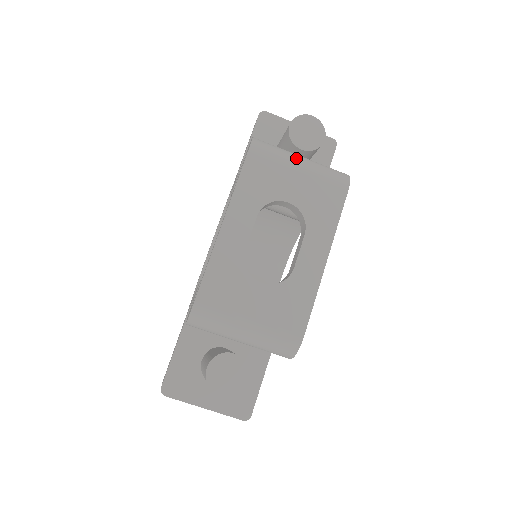
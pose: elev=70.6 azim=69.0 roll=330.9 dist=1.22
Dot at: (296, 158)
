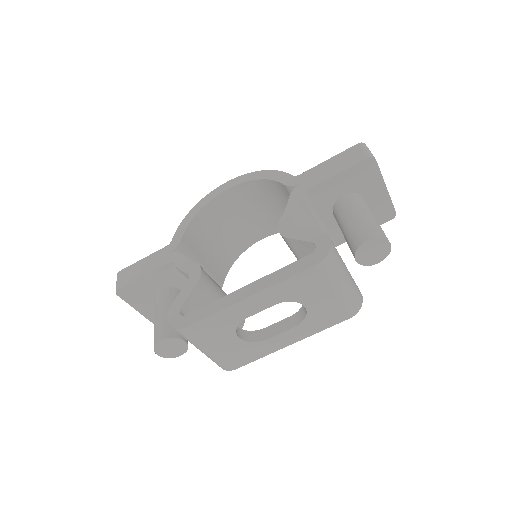
Dot at: (342, 282)
